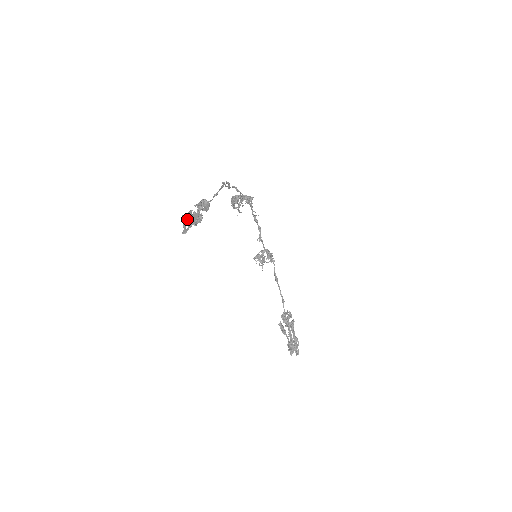
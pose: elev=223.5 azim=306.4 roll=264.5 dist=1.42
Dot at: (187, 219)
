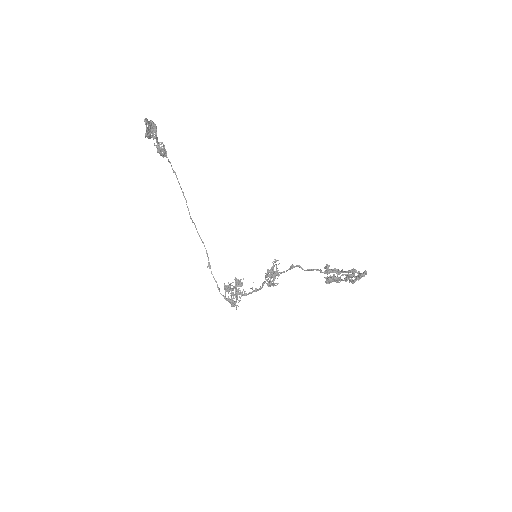
Dot at: (147, 128)
